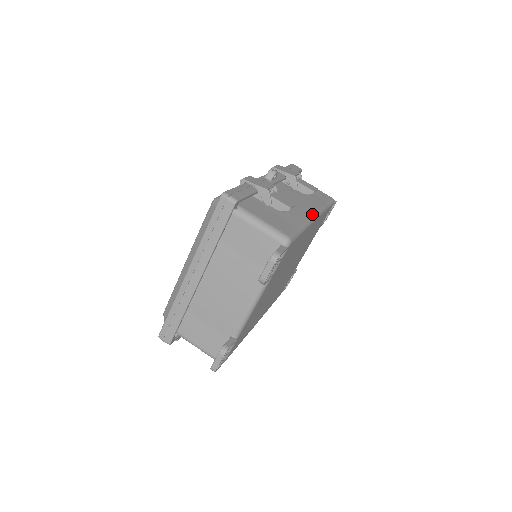
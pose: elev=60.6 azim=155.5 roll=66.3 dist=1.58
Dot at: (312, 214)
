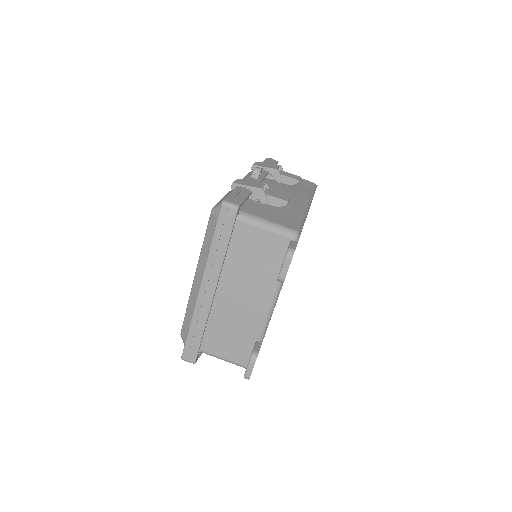
Dot at: (305, 203)
